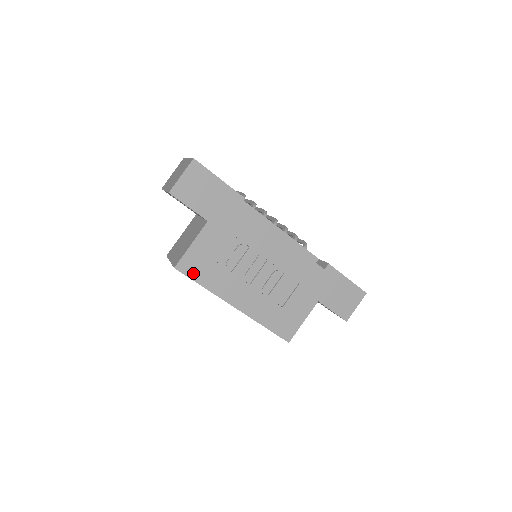
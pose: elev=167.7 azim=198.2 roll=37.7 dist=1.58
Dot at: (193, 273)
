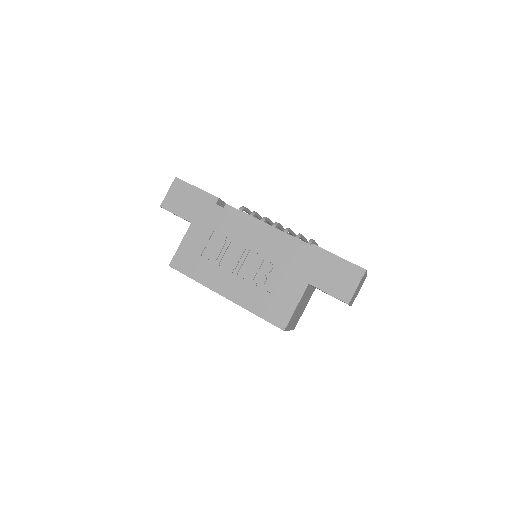
Dot at: (184, 268)
